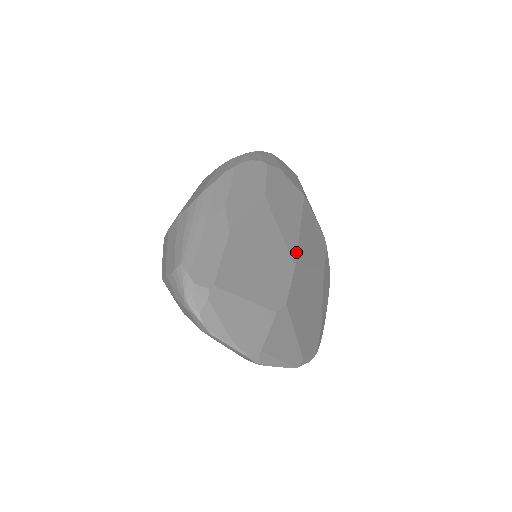
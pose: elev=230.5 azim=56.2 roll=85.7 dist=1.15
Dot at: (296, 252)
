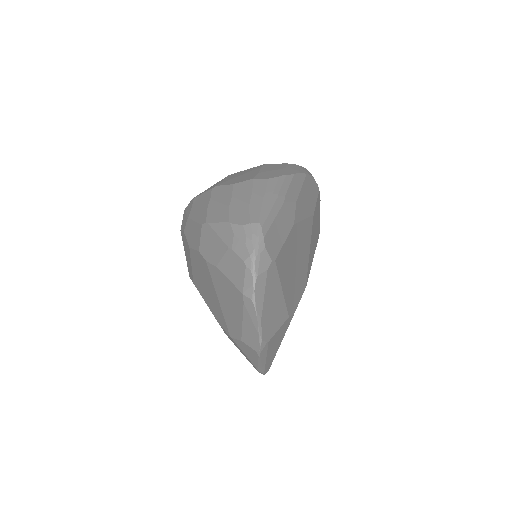
Dot at: (308, 276)
